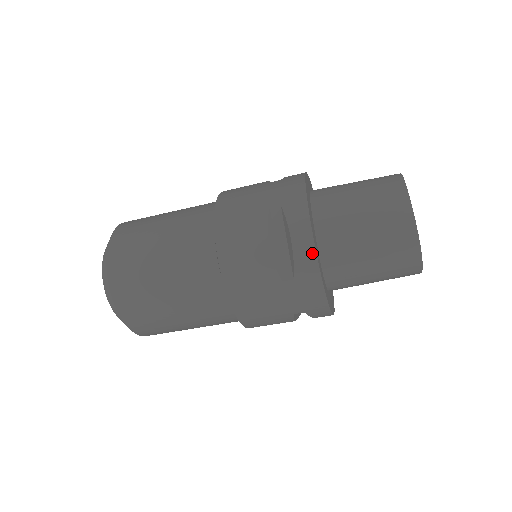
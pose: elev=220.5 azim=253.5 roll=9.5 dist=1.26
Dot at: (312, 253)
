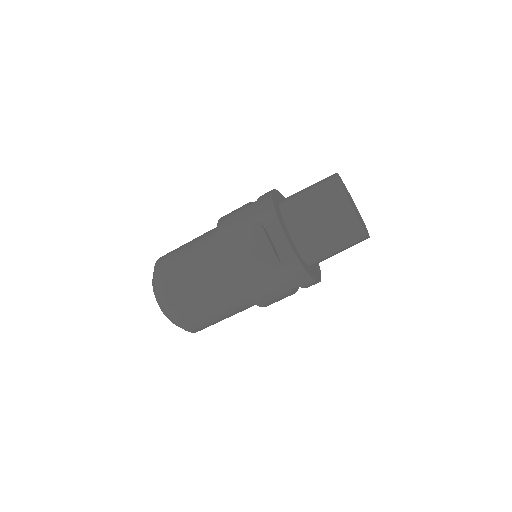
Dot at: (288, 247)
